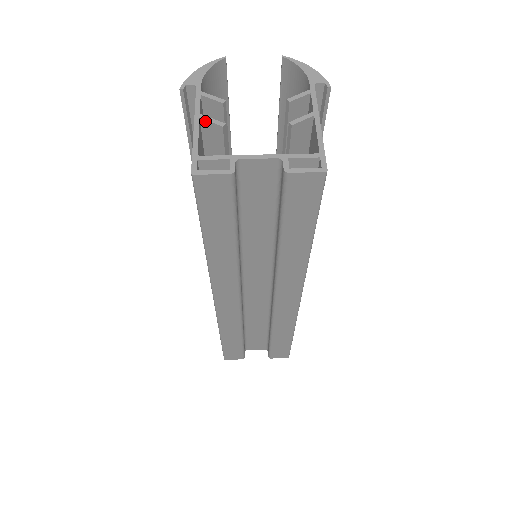
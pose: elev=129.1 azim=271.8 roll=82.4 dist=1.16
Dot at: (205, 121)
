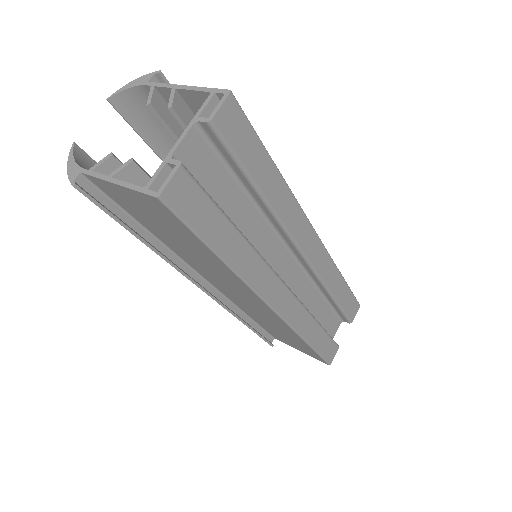
Dot at: (117, 174)
